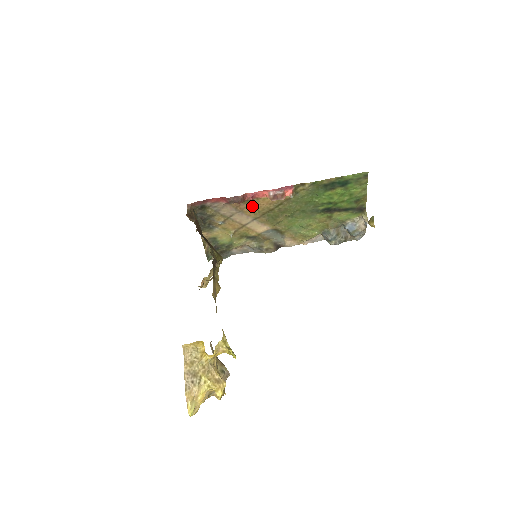
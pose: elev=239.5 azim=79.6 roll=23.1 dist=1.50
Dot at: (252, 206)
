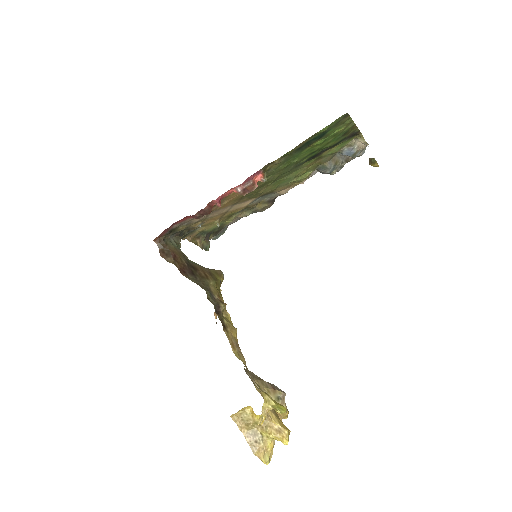
Dot at: (224, 202)
